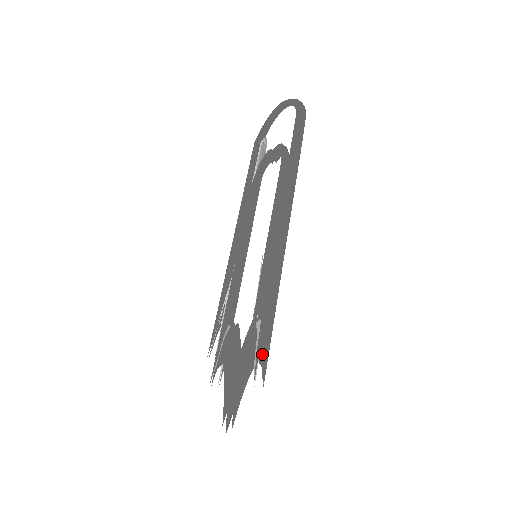
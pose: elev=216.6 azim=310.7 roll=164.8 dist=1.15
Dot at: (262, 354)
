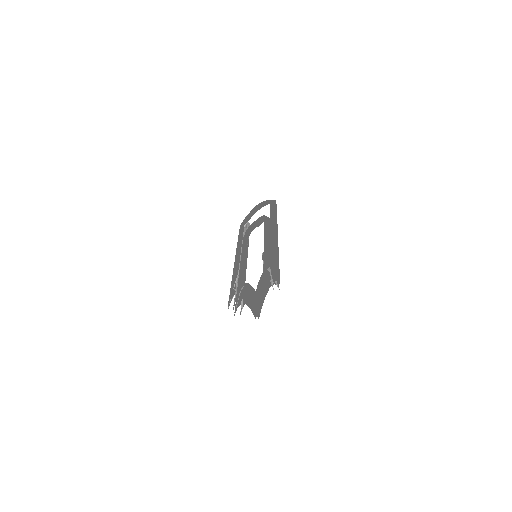
Dot at: (275, 276)
